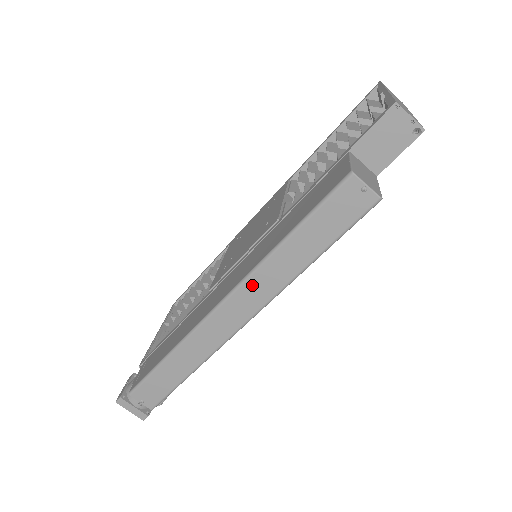
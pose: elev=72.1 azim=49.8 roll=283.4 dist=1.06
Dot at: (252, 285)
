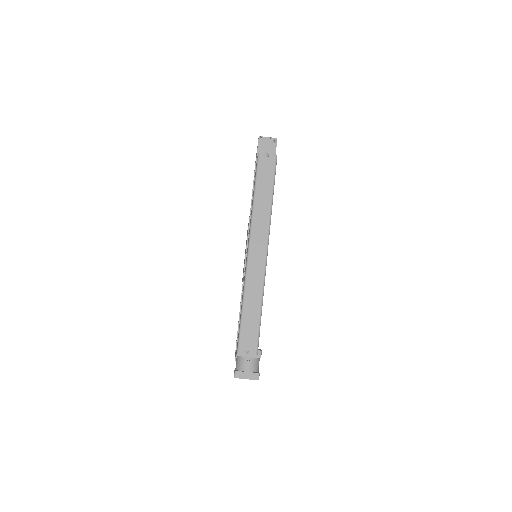
Dot at: (256, 228)
